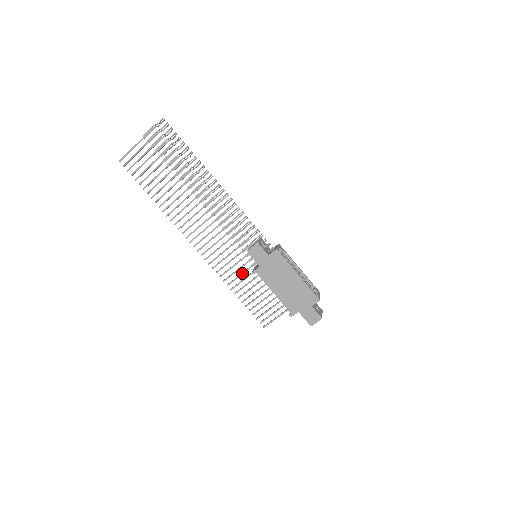
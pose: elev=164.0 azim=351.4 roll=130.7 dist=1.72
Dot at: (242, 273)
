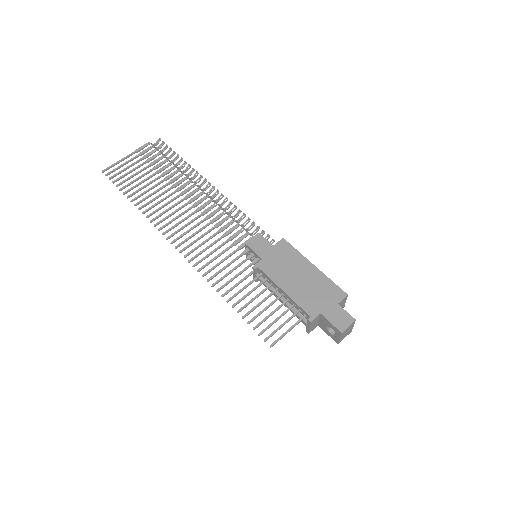
Dot at: (238, 273)
